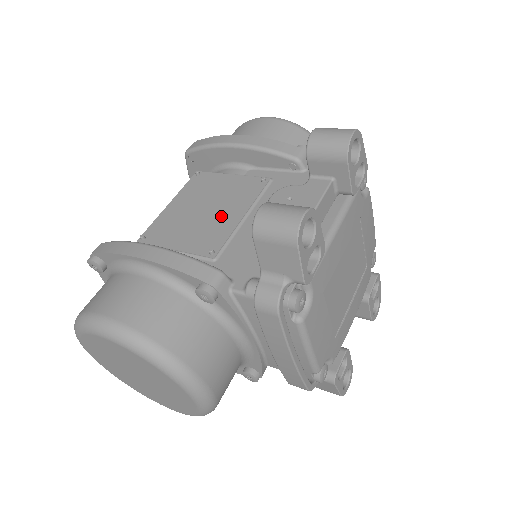
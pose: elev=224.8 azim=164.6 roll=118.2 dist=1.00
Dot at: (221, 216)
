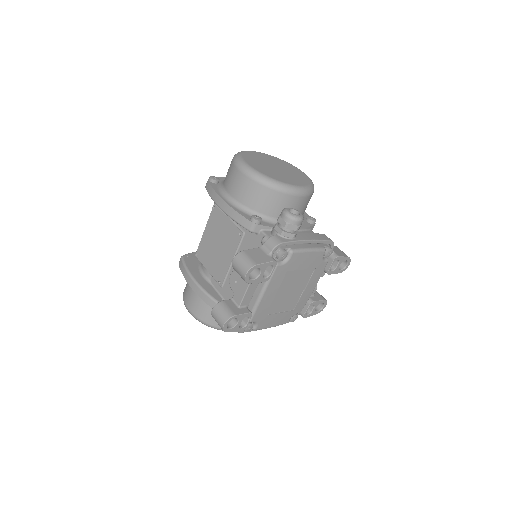
Dot at: (223, 256)
